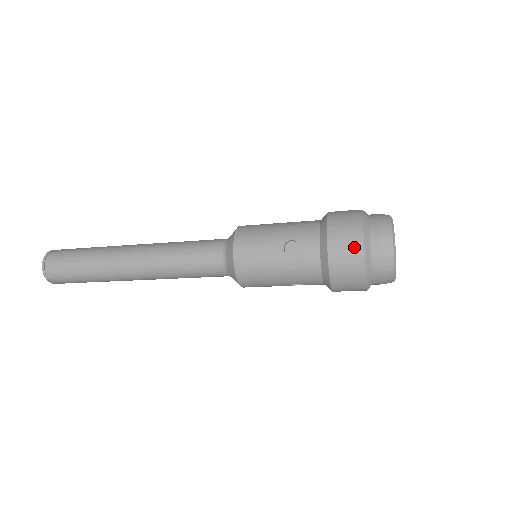
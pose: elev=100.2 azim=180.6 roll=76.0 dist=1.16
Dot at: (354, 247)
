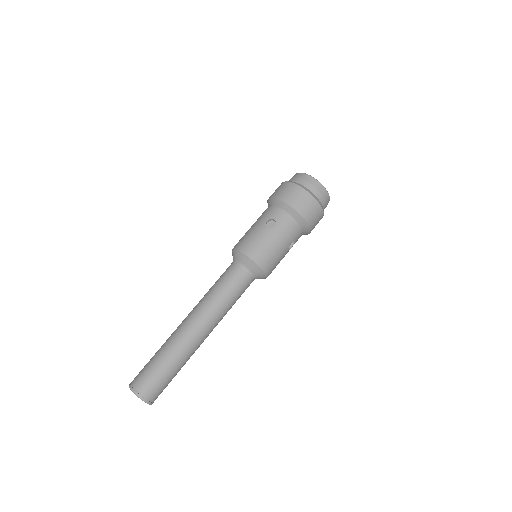
Dot at: (298, 192)
